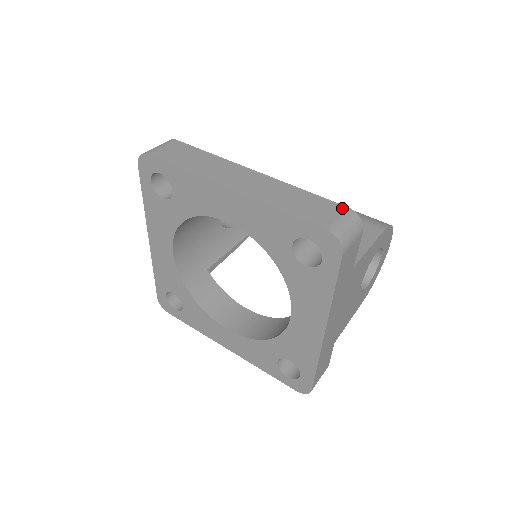
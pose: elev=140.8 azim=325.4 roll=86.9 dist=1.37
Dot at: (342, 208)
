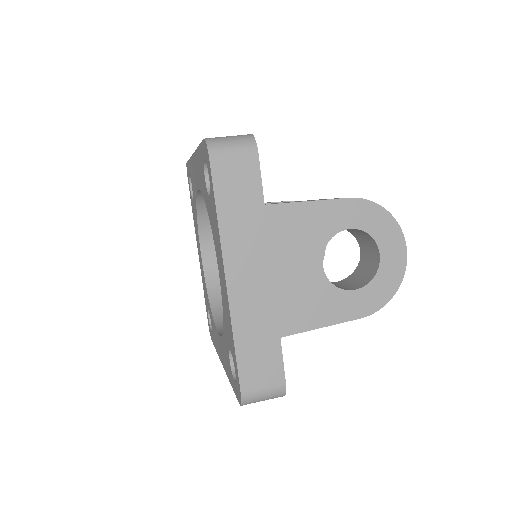
Dot at: occluded
